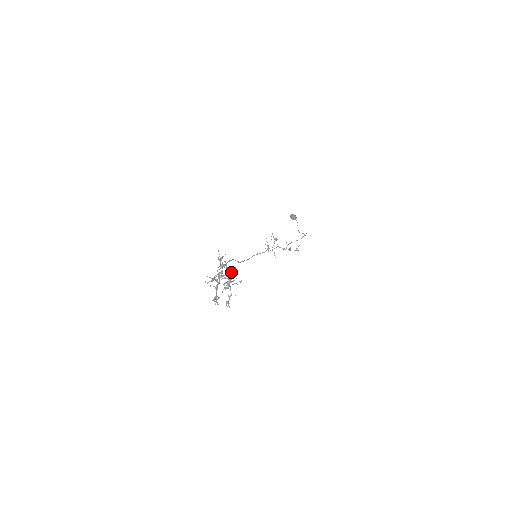
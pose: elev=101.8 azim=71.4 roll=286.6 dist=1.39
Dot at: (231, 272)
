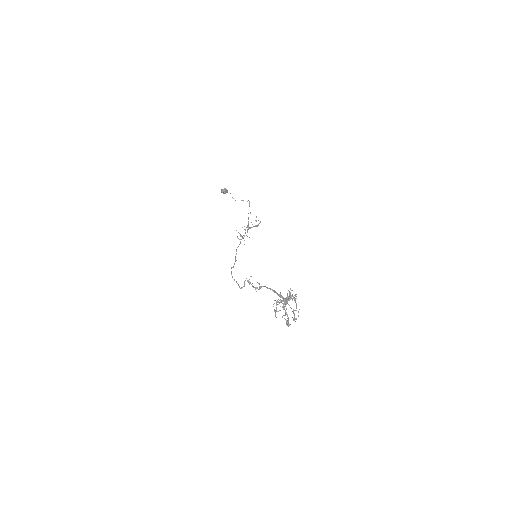
Dot at: (290, 294)
